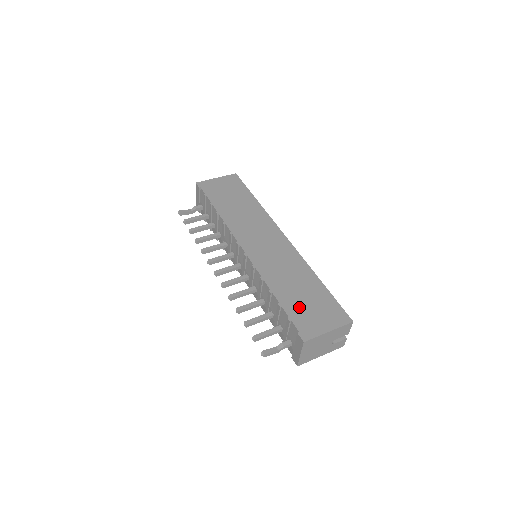
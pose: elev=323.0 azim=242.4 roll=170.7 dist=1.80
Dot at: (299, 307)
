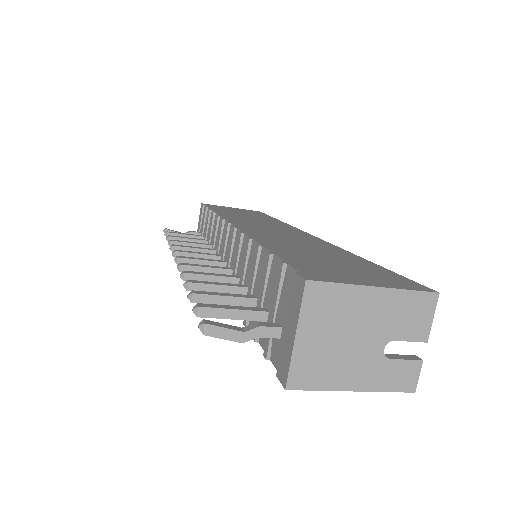
Dot at: (311, 261)
